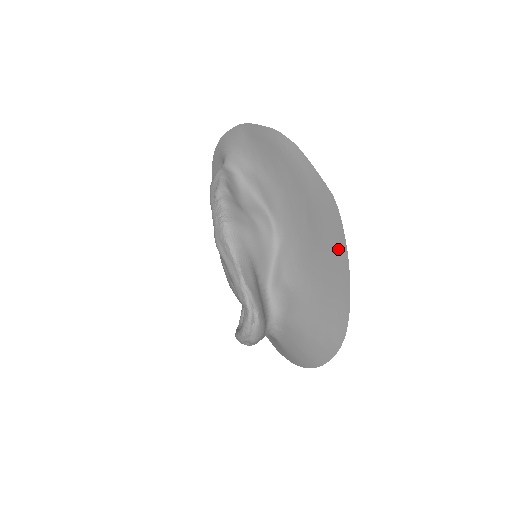
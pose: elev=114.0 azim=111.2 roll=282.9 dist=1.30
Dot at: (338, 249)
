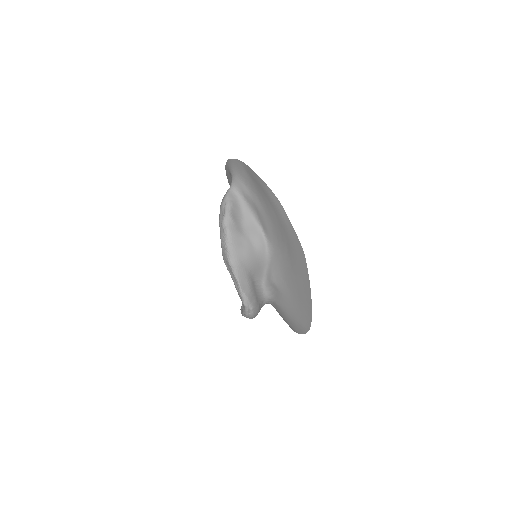
Dot at: (305, 282)
